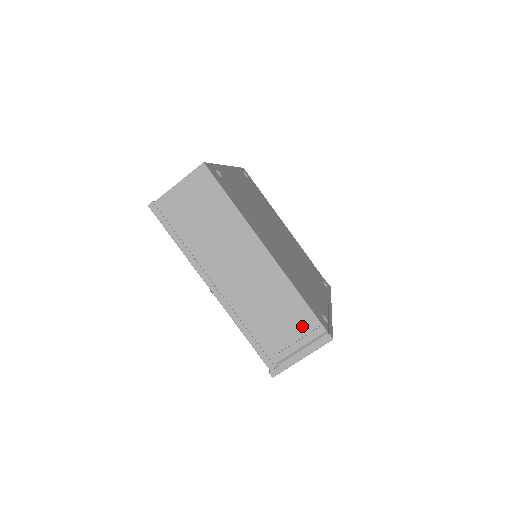
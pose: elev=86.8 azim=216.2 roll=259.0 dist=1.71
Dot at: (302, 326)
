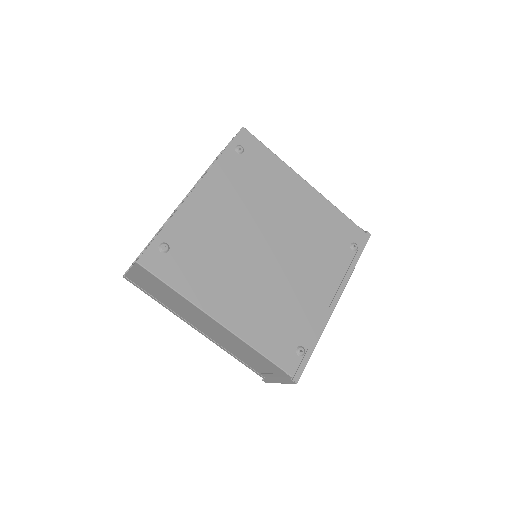
Dot at: (271, 368)
